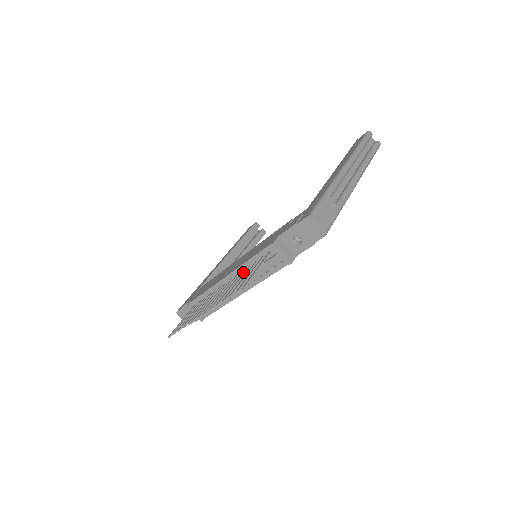
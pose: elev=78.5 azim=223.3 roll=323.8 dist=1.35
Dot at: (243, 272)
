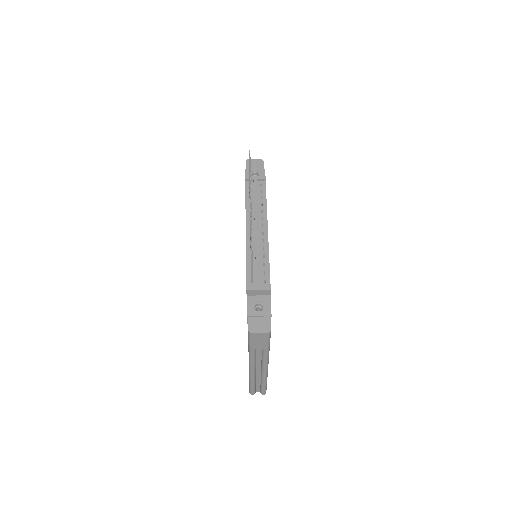
Dot at: occluded
